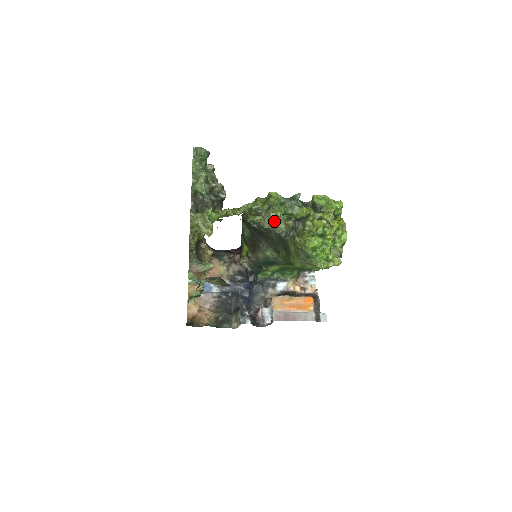
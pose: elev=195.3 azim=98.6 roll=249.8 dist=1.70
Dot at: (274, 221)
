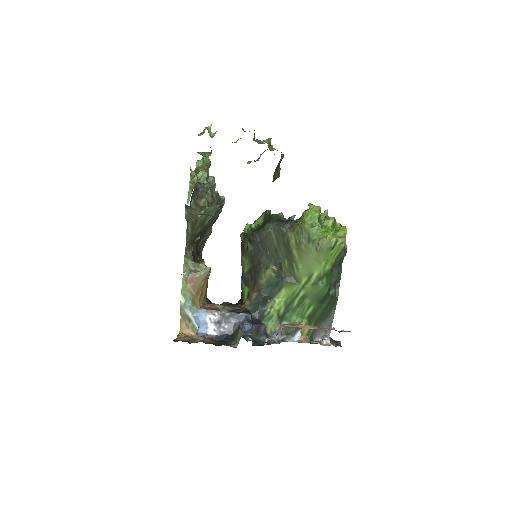
Dot at: (266, 142)
